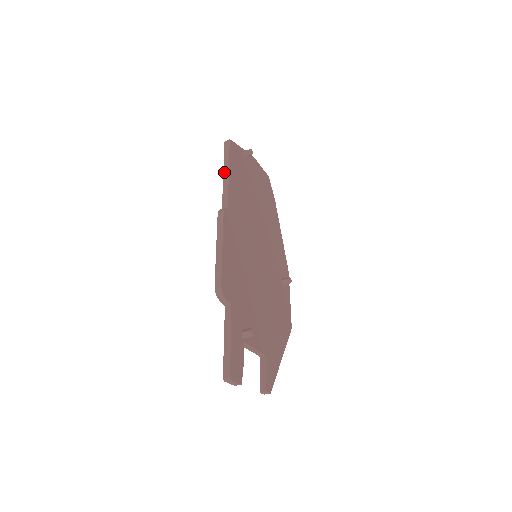
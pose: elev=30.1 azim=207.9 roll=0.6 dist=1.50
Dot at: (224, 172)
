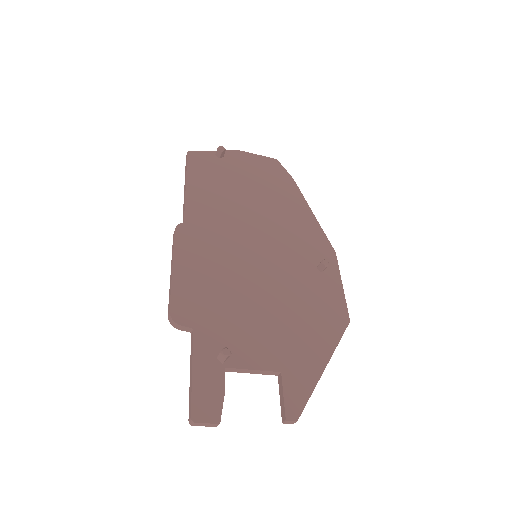
Dot at: (184, 187)
